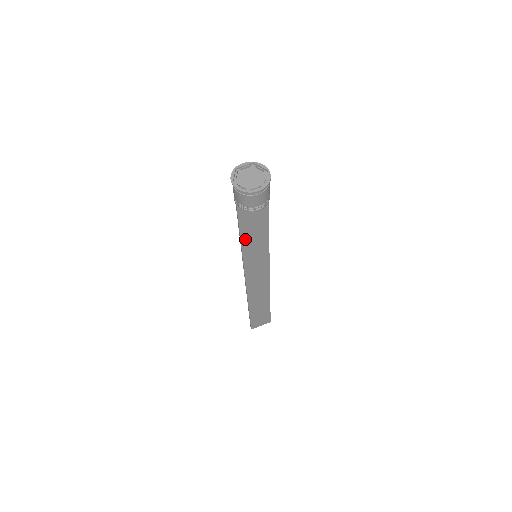
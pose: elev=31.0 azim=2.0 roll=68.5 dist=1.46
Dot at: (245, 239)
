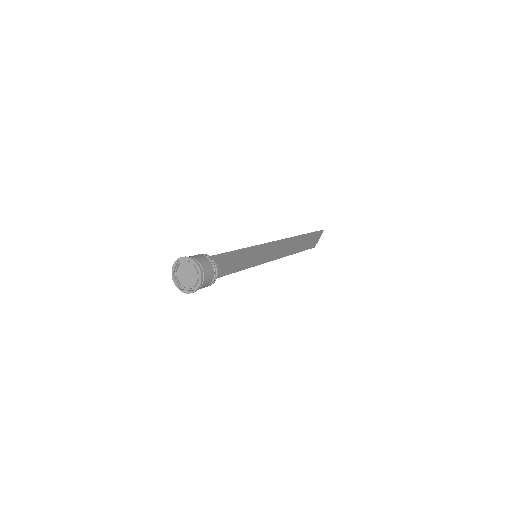
Dot at: (234, 269)
